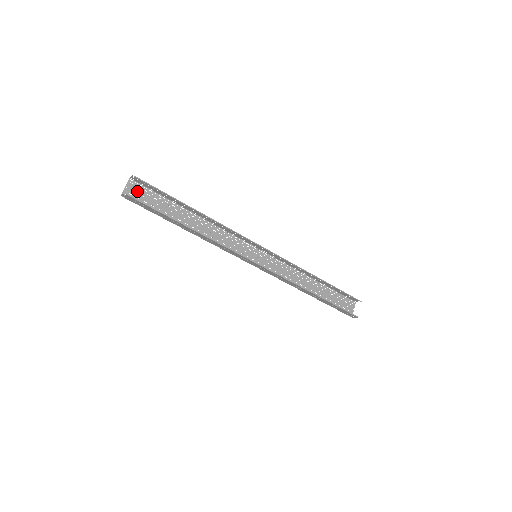
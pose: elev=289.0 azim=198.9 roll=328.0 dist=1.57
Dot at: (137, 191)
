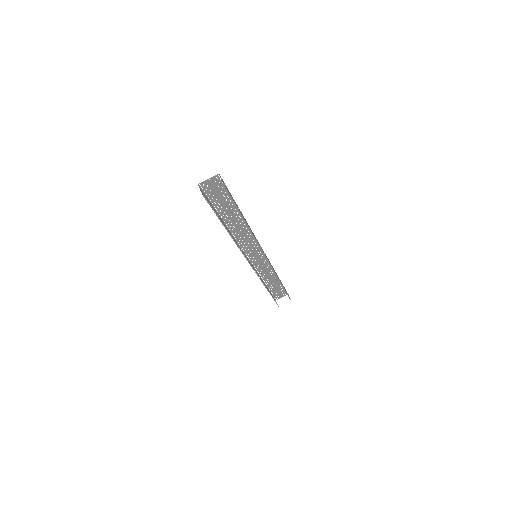
Dot at: (215, 185)
